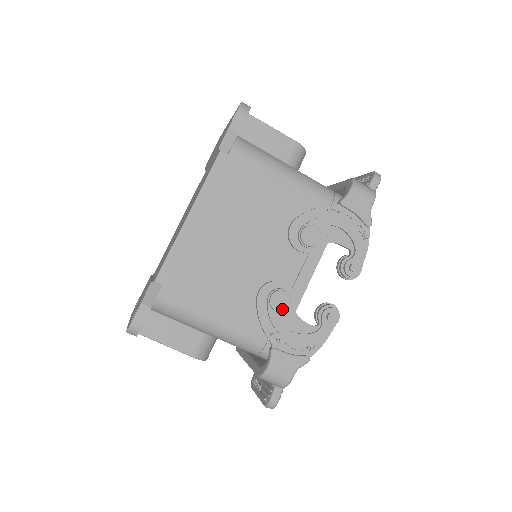
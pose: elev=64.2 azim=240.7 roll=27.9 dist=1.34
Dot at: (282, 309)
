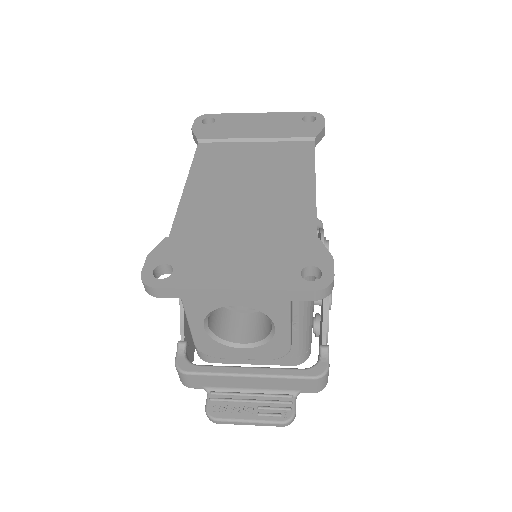
Dot at: occluded
